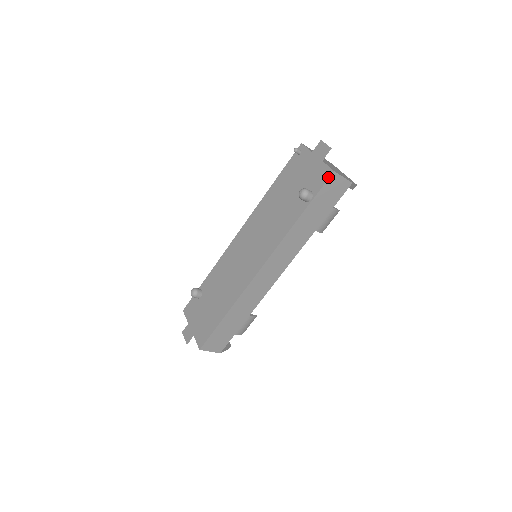
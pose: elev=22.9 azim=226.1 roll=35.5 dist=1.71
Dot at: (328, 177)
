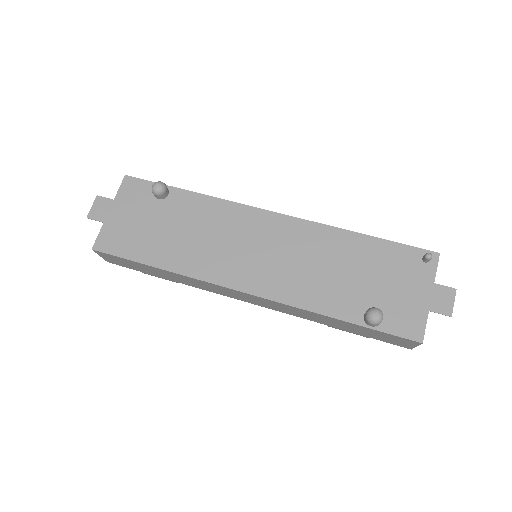
Dot at: (411, 338)
